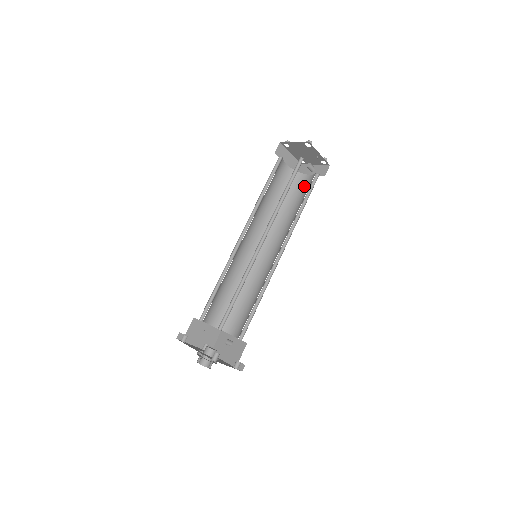
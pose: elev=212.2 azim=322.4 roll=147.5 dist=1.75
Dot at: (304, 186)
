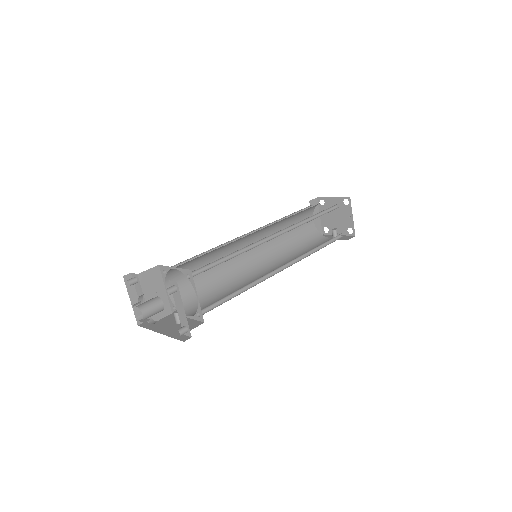
Dot at: (323, 242)
